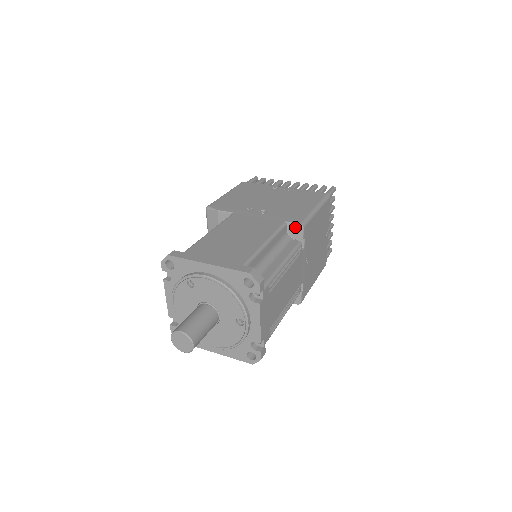
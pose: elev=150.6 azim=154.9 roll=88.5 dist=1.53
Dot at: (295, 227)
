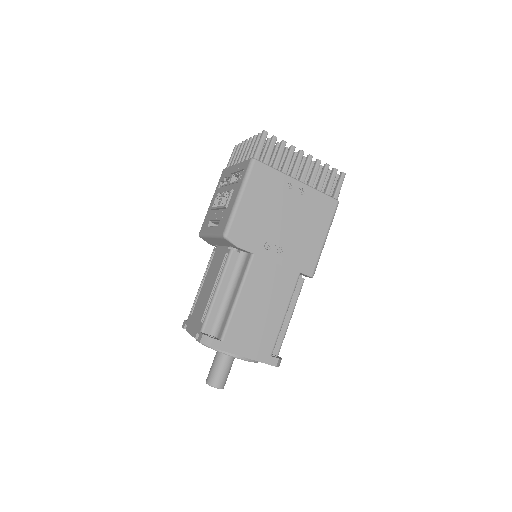
Dot at: occluded
